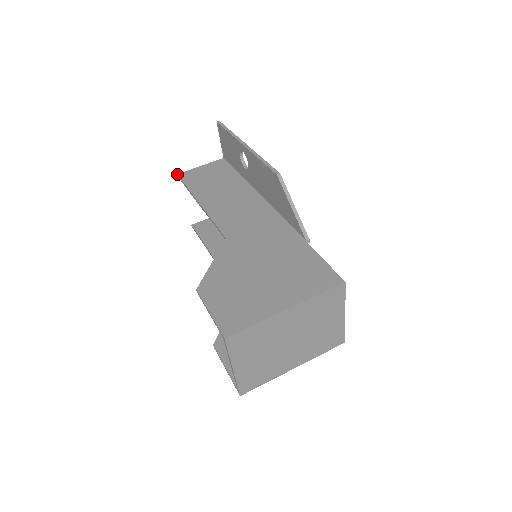
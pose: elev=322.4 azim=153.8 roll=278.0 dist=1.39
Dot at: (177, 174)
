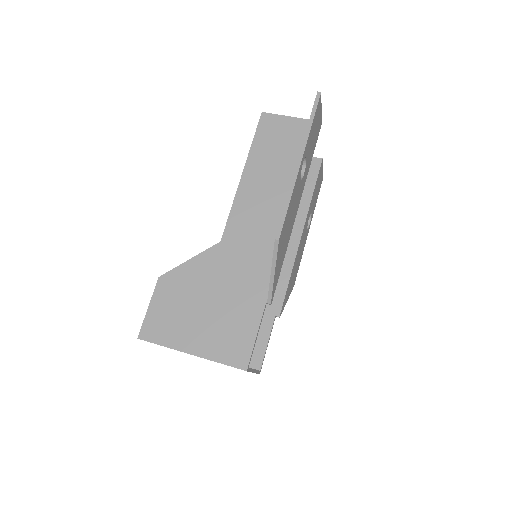
Dot at: occluded
